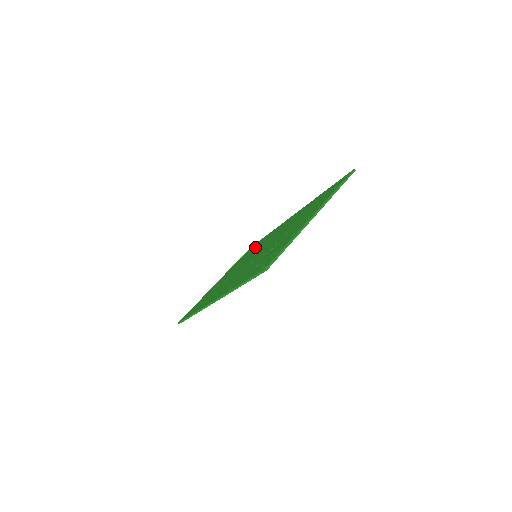
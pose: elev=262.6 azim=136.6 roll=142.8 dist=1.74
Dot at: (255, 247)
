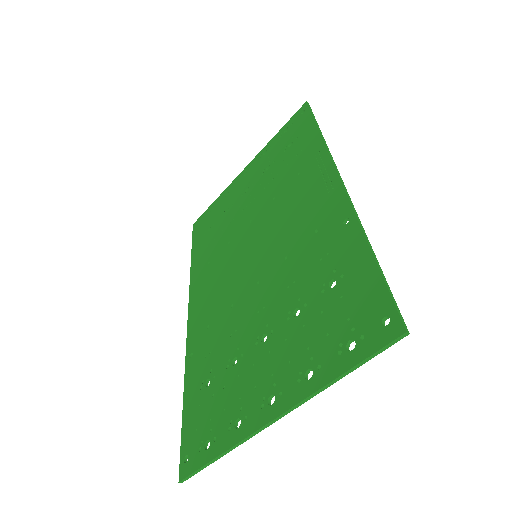
Dot at: (290, 159)
